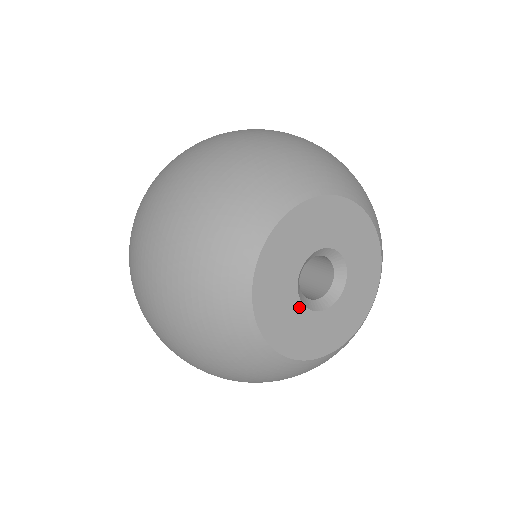
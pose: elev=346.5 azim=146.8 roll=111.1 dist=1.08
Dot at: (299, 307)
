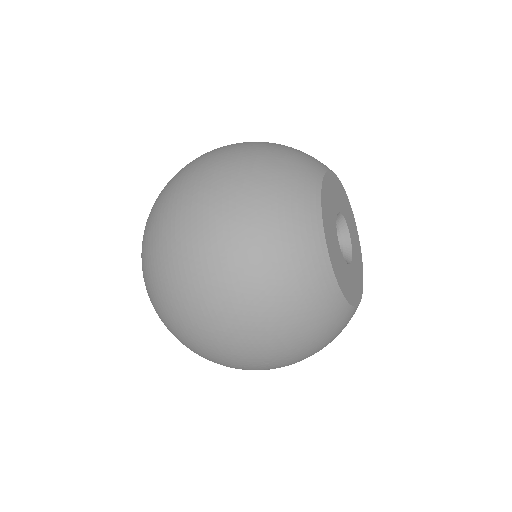
Dot at: (335, 232)
